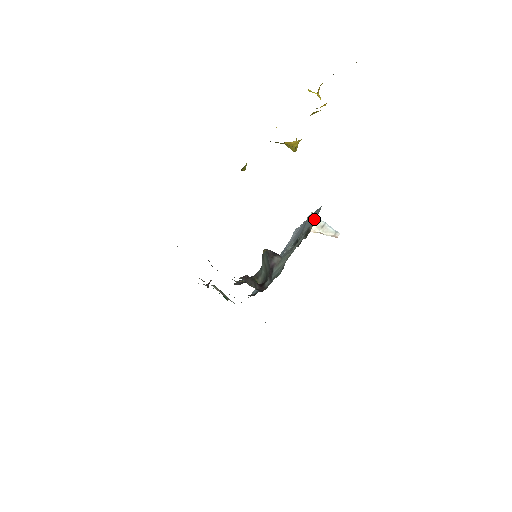
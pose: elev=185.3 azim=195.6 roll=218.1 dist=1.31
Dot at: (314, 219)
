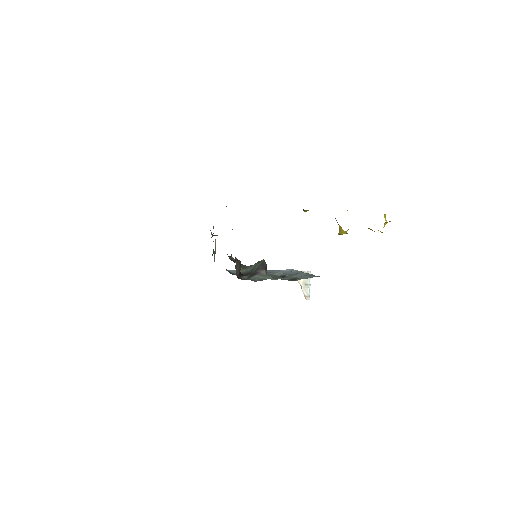
Dot at: (305, 277)
